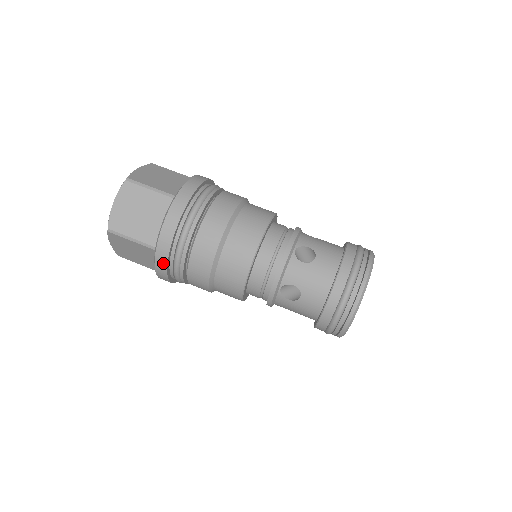
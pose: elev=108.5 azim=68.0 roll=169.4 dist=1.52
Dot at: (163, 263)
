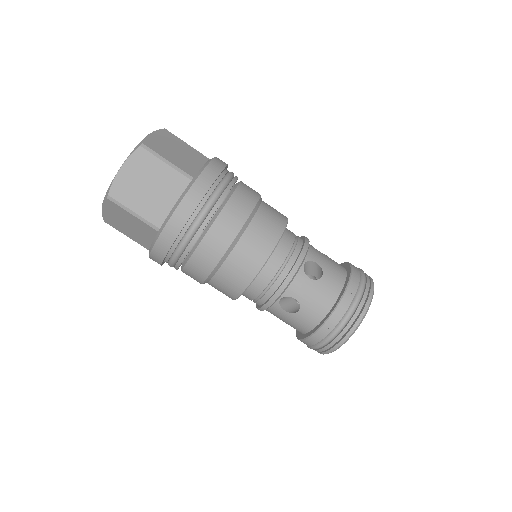
Dot at: (164, 247)
